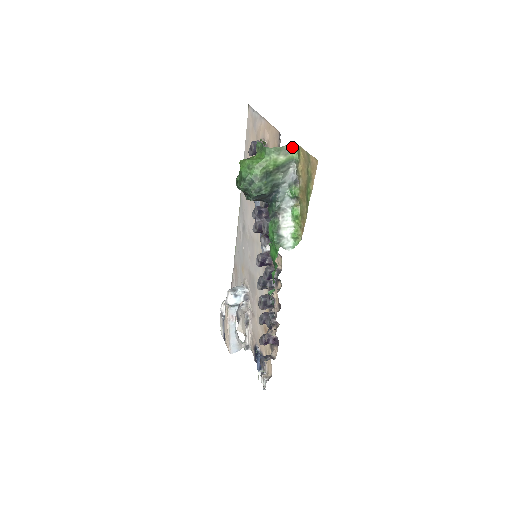
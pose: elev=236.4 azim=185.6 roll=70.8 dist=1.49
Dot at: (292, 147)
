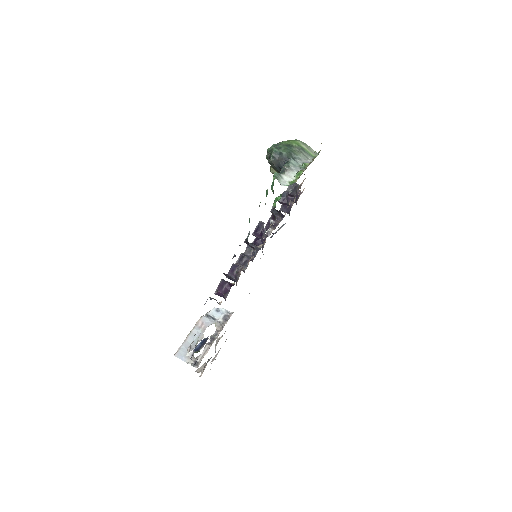
Dot at: (315, 153)
